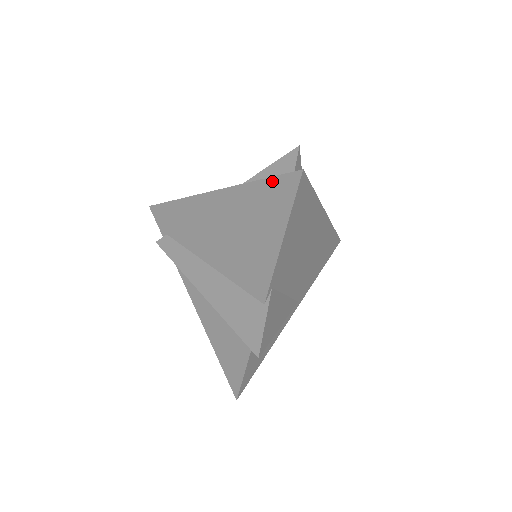
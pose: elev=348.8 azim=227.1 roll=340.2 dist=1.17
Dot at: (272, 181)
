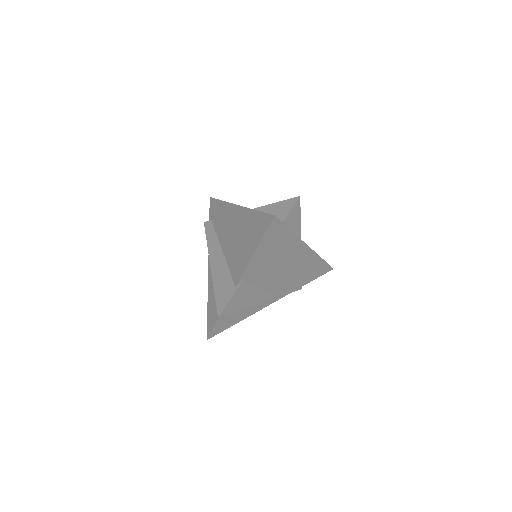
Dot at: (262, 215)
